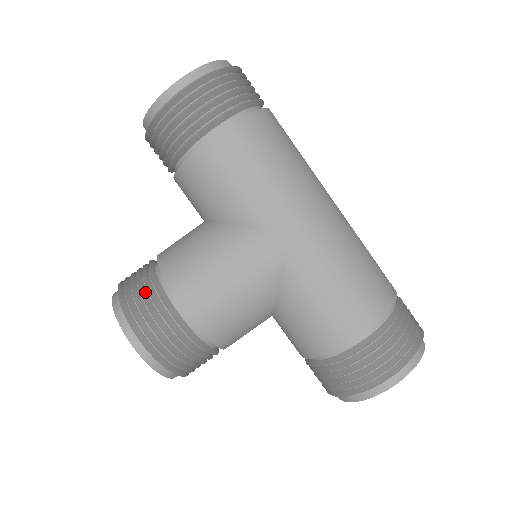
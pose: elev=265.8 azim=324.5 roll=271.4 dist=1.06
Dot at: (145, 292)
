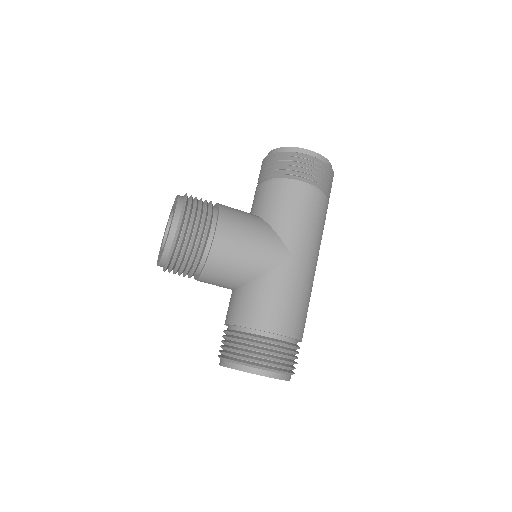
Dot at: (203, 208)
